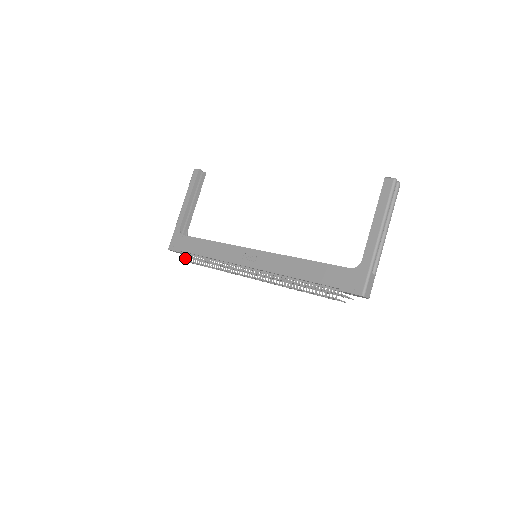
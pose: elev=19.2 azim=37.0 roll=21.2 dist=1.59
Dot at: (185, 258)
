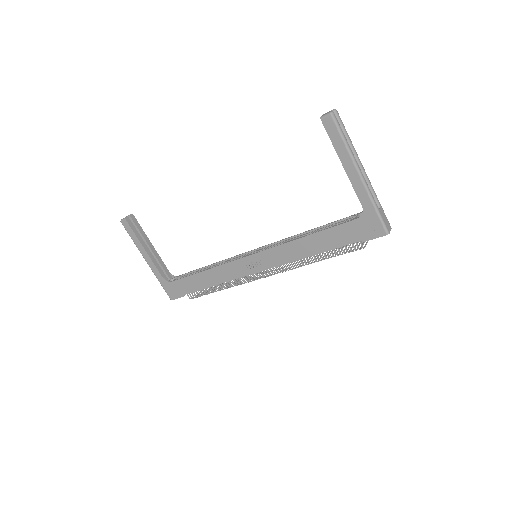
Dot at: (194, 297)
